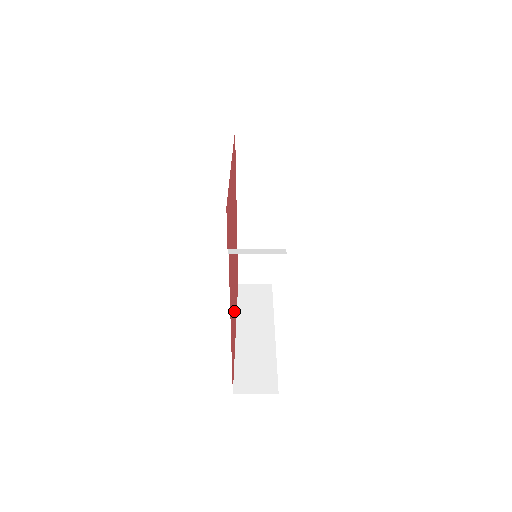
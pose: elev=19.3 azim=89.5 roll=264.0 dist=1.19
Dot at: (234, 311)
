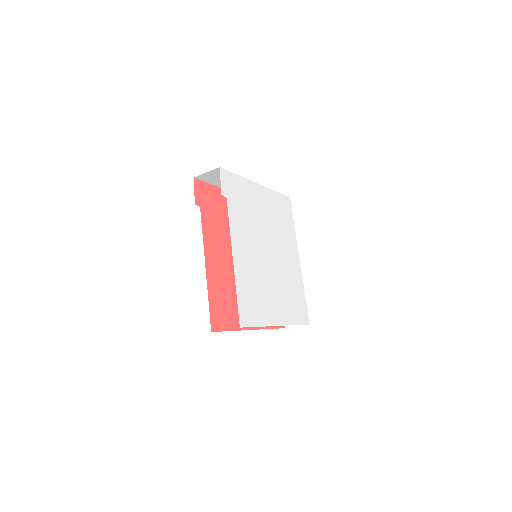
Dot at: occluded
